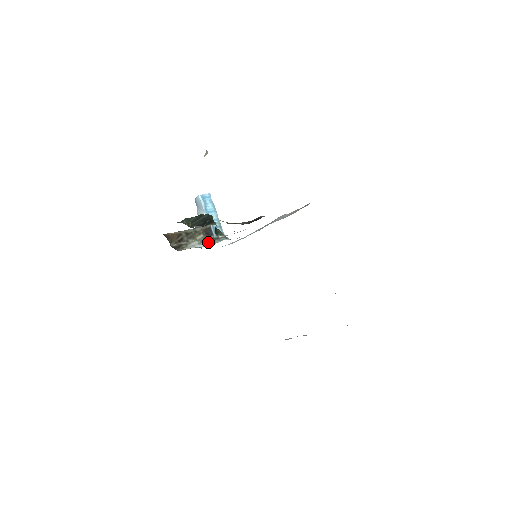
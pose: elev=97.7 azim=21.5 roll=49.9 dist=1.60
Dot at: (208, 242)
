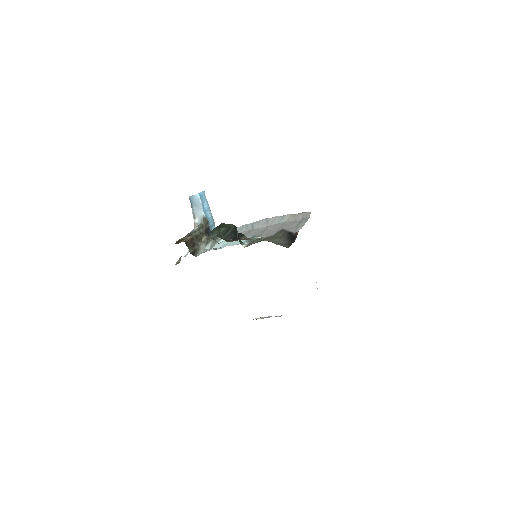
Dot at: (212, 243)
